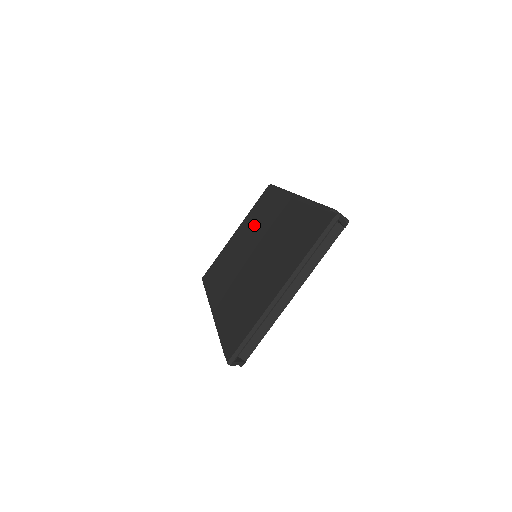
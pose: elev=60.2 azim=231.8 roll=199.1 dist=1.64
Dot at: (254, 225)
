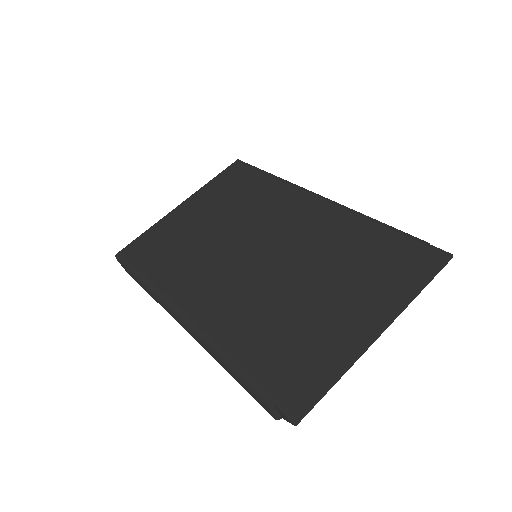
Dot at: (236, 209)
